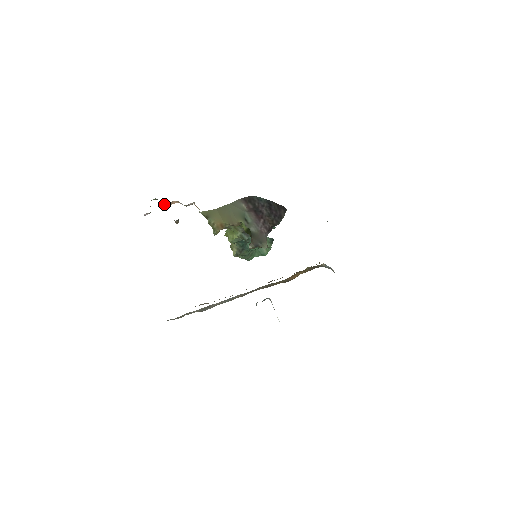
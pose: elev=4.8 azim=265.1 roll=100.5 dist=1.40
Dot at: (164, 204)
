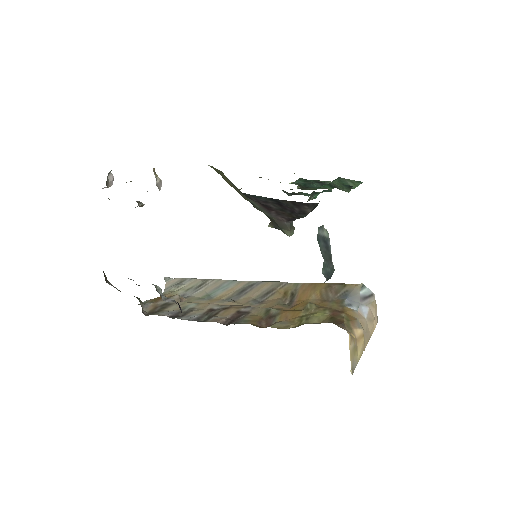
Dot at: occluded
